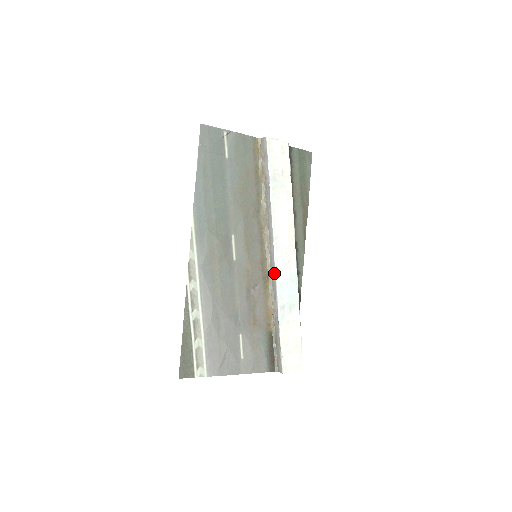
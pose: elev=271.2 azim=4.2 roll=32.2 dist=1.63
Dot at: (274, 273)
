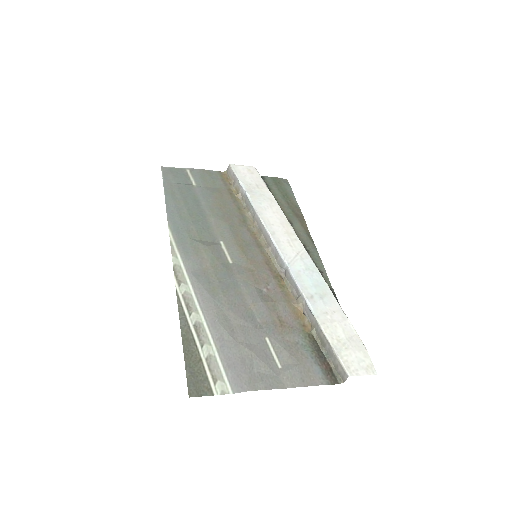
Dot at: (284, 267)
